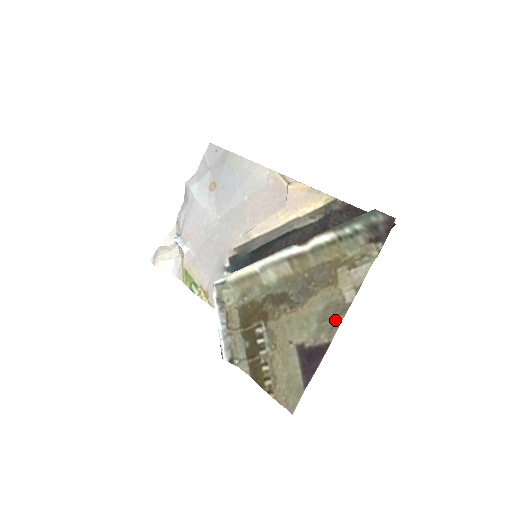
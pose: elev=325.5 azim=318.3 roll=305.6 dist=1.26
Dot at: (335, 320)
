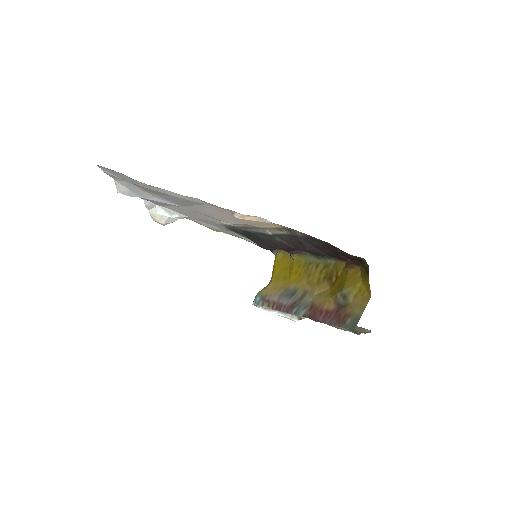
Dot at: occluded
